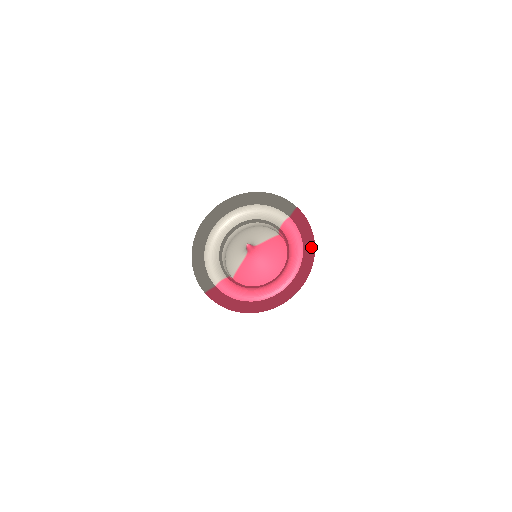
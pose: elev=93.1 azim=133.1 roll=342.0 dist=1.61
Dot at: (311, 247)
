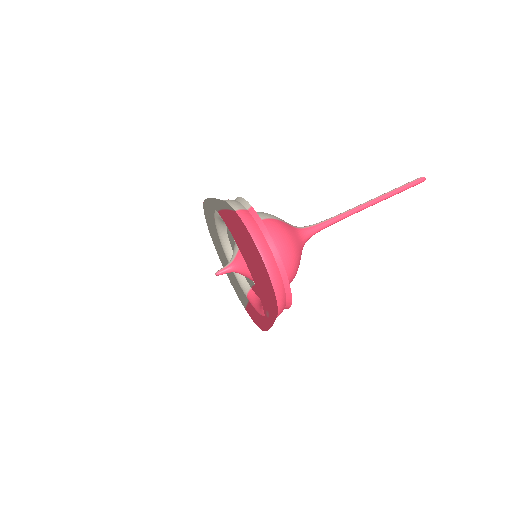
Dot at: (244, 259)
